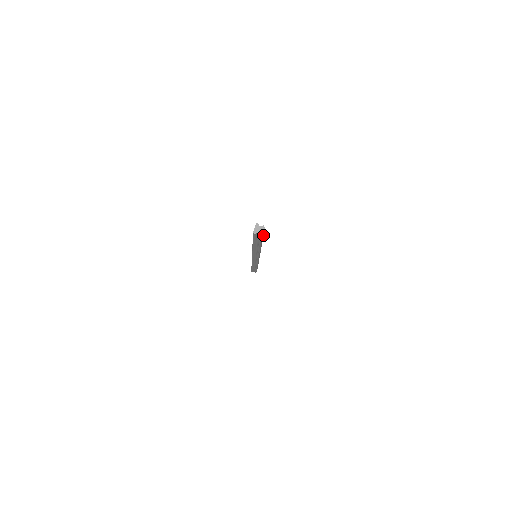
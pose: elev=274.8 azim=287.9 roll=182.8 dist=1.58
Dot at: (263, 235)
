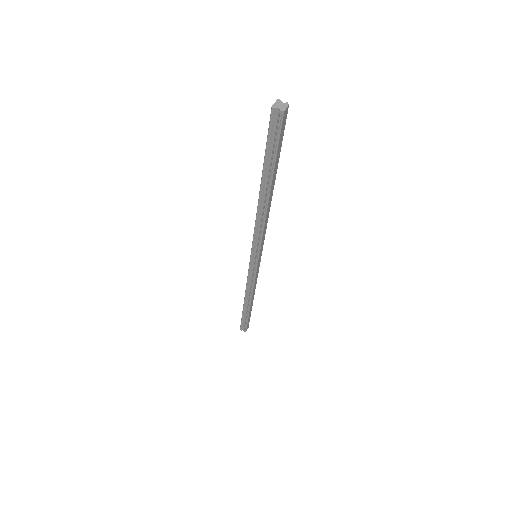
Dot at: (280, 148)
